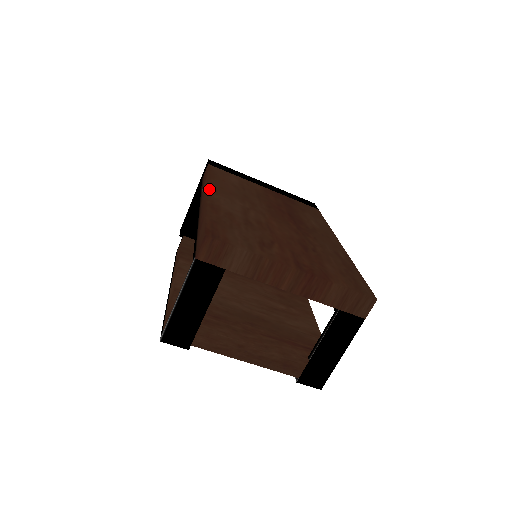
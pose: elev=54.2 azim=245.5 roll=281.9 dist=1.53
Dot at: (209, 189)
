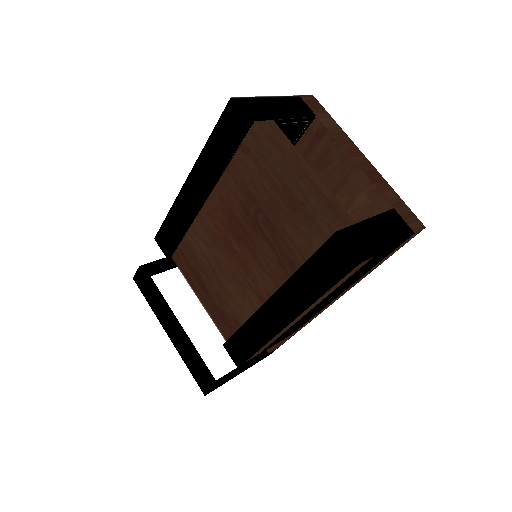
Dot at: occluded
